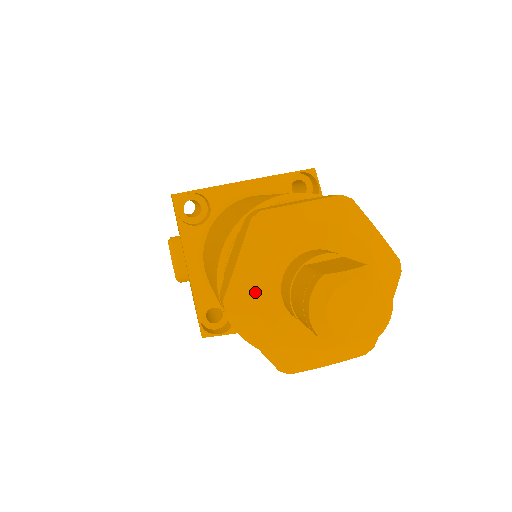
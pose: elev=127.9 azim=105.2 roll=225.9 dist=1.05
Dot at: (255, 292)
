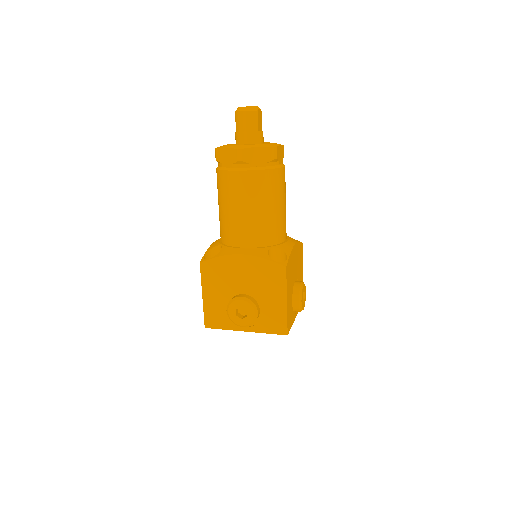
Dot at: (239, 145)
